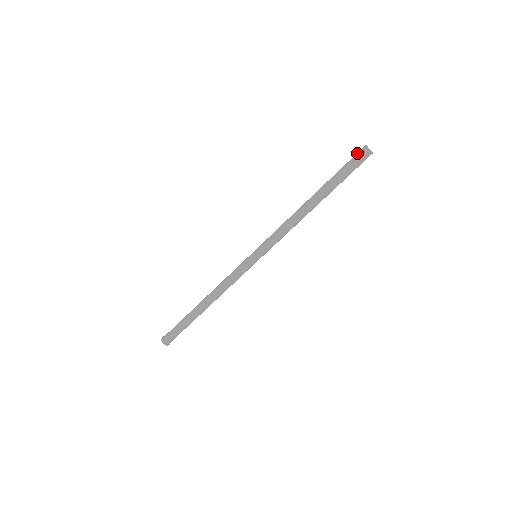
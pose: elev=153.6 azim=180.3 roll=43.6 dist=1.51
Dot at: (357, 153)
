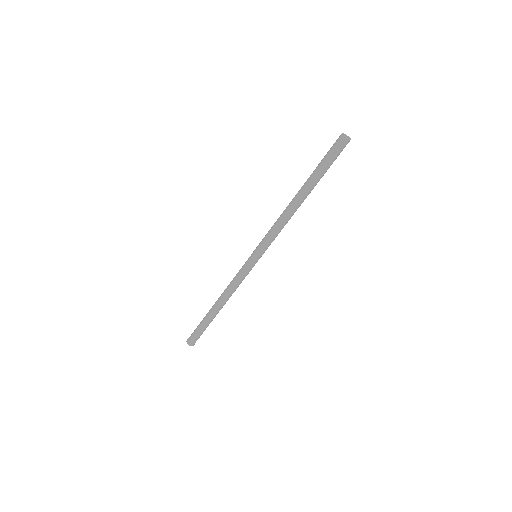
Dot at: (338, 146)
